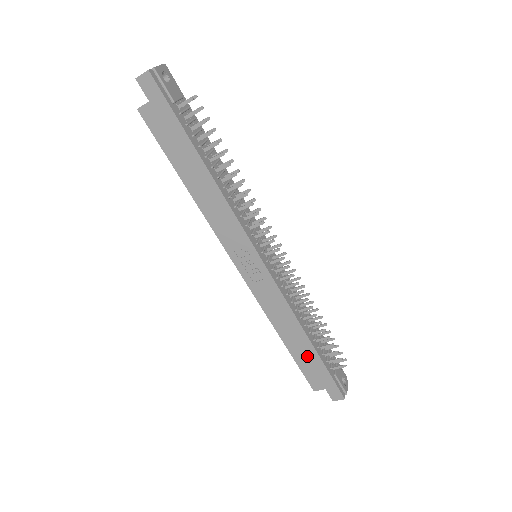
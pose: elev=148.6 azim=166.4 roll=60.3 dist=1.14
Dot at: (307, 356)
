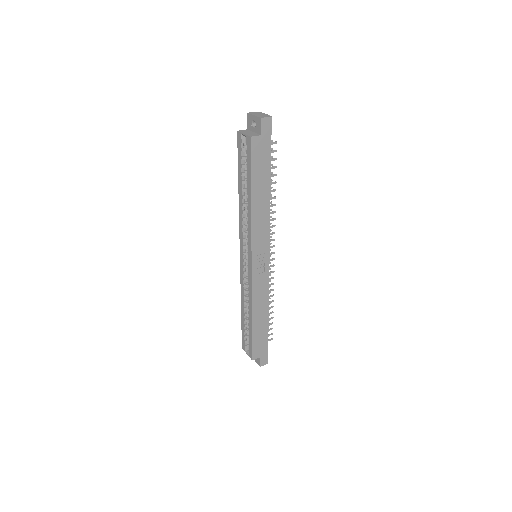
Dot at: (261, 332)
